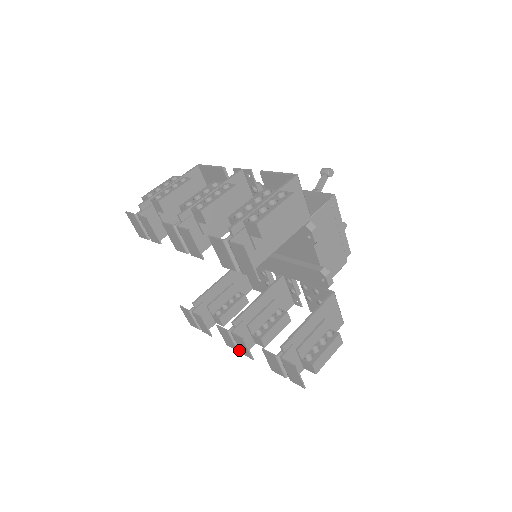
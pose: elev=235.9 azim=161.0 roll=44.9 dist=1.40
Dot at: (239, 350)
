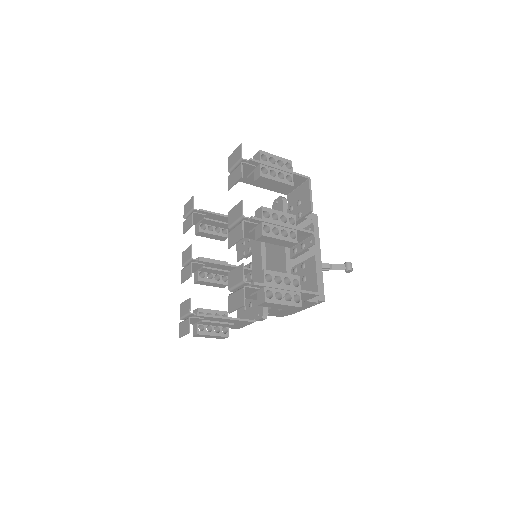
Dot at: (183, 266)
